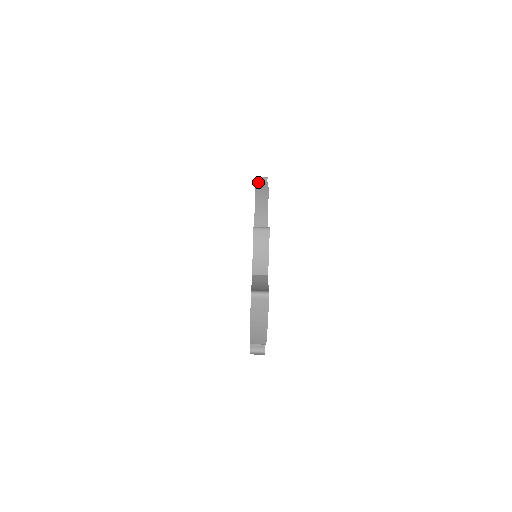
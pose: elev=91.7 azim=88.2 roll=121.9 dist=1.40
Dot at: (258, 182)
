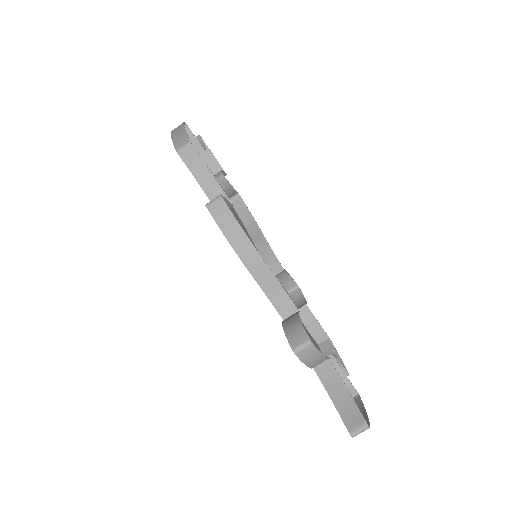
Dot at: (209, 206)
